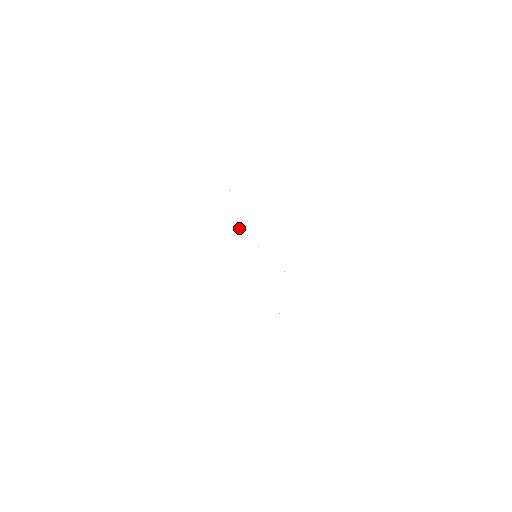
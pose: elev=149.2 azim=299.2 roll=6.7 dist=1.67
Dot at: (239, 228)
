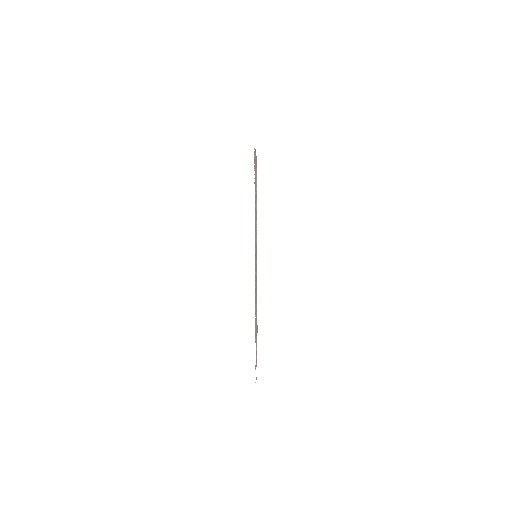
Dot at: occluded
